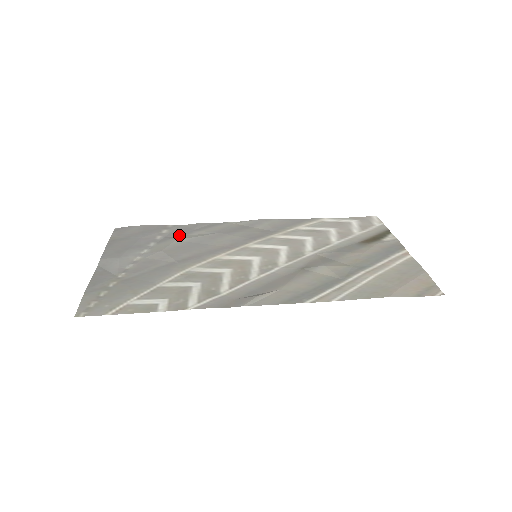
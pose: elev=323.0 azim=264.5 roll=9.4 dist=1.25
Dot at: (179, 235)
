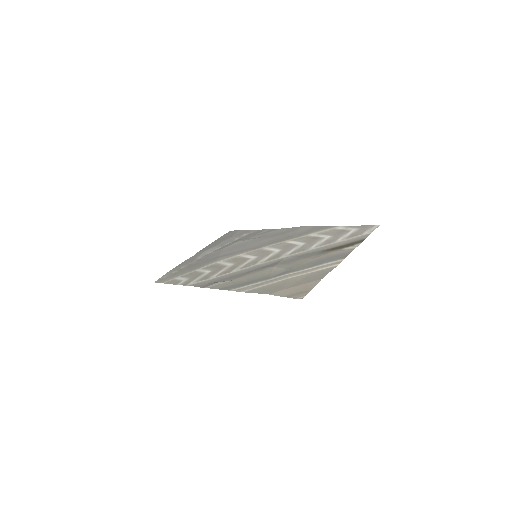
Dot at: (246, 238)
